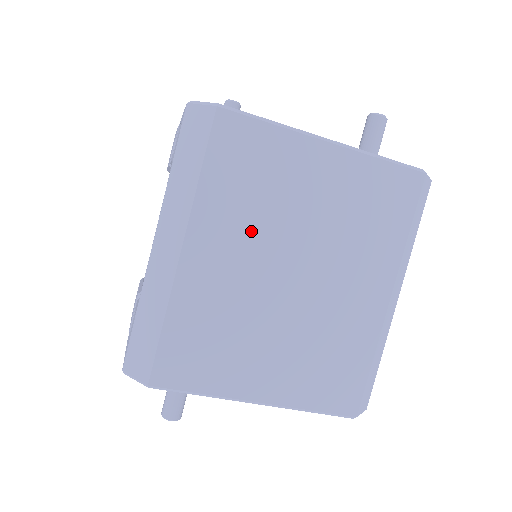
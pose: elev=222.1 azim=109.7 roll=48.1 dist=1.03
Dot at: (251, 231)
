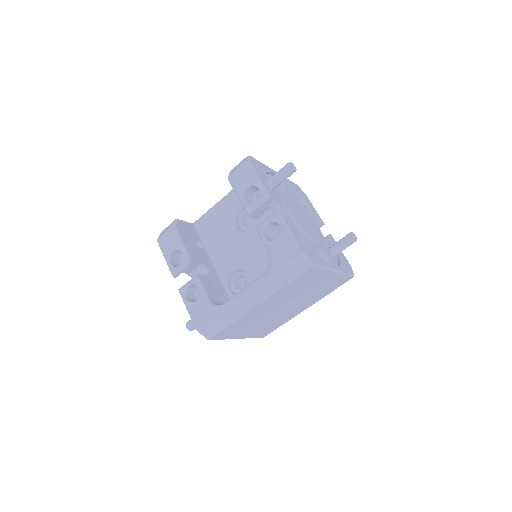
Dot at: (285, 298)
